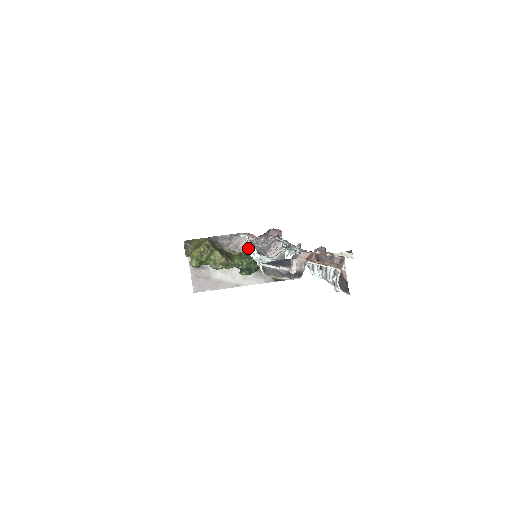
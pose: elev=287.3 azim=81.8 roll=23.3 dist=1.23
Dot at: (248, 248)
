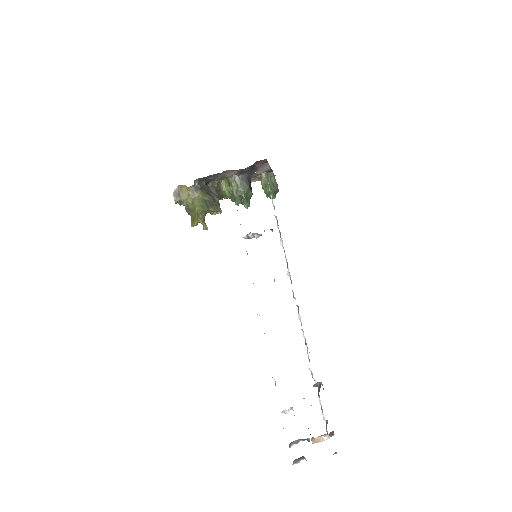
Dot at: (235, 175)
